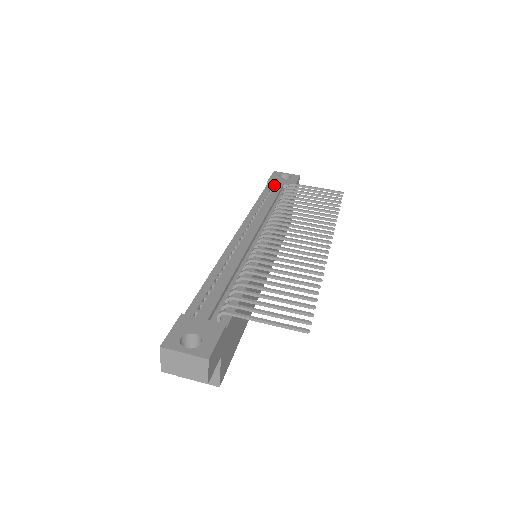
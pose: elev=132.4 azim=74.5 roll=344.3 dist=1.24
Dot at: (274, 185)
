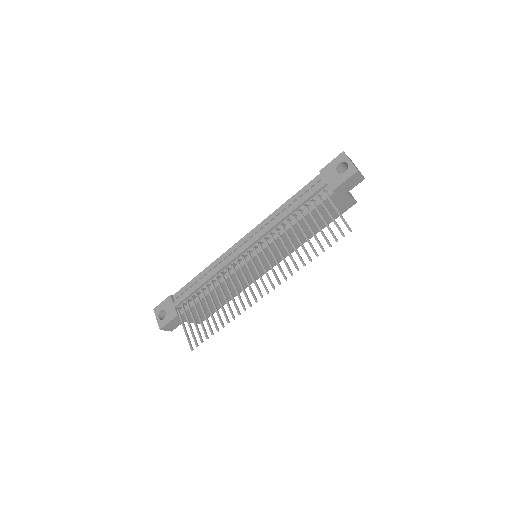
Dot at: (324, 177)
